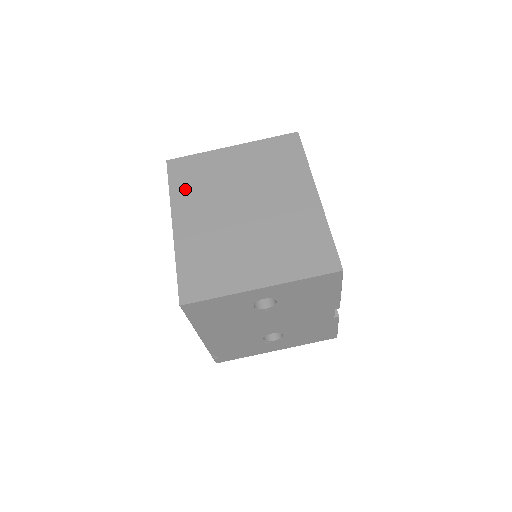
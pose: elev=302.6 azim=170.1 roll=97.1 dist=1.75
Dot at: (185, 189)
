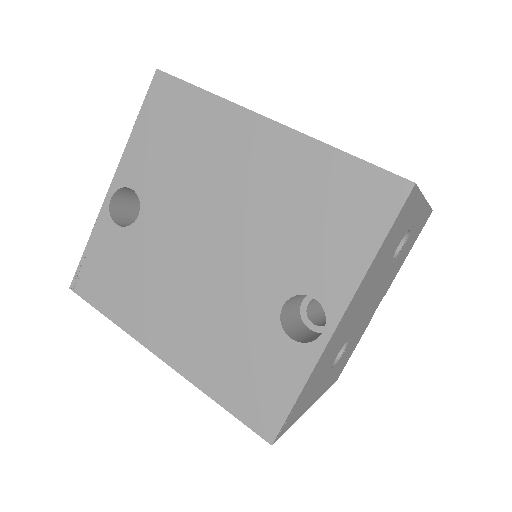
Dot at: occluded
